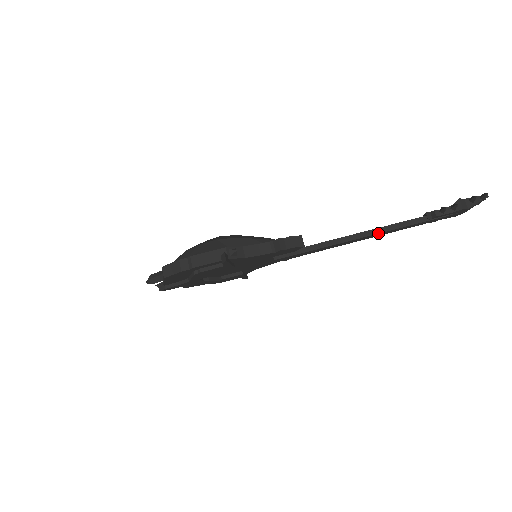
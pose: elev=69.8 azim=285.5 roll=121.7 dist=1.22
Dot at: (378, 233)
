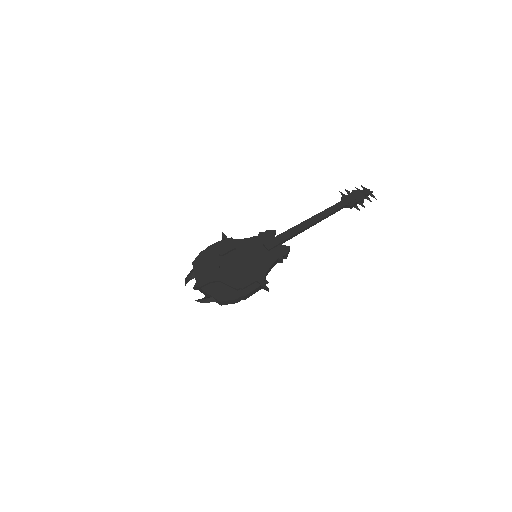
Dot at: (318, 214)
